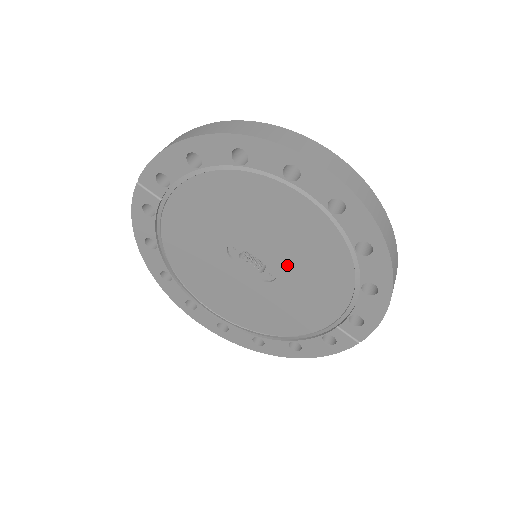
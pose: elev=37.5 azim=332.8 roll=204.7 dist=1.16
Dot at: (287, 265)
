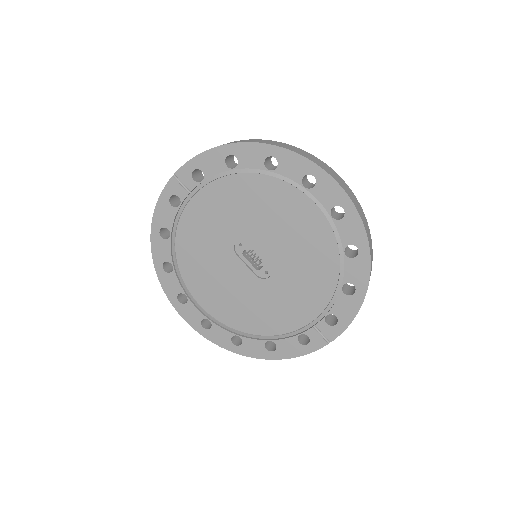
Dot at: (284, 263)
